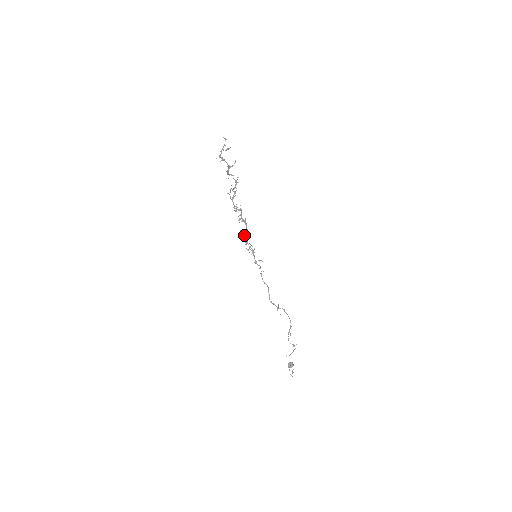
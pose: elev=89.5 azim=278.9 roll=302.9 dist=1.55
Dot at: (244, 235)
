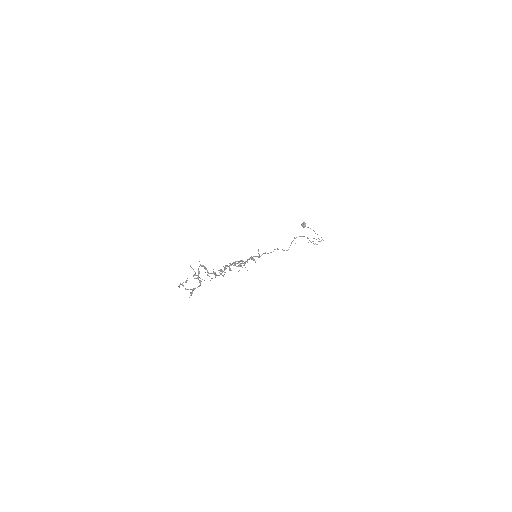
Dot at: (242, 267)
